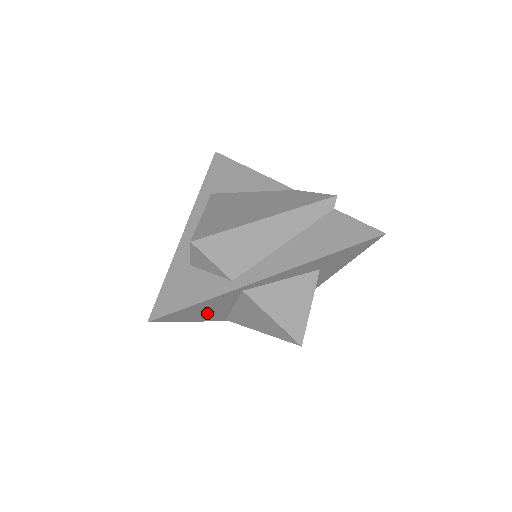
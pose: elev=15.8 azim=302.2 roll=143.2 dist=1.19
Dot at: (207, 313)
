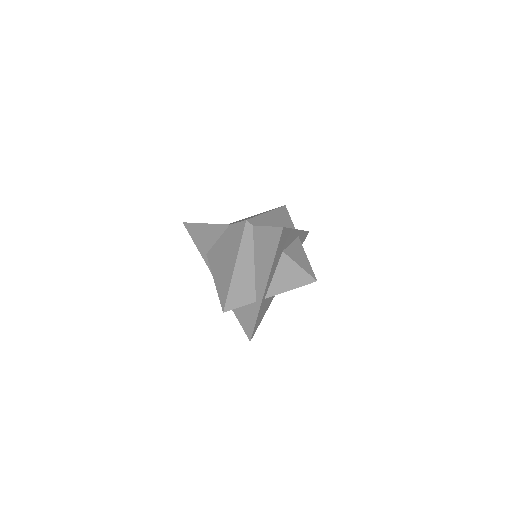
Dot at: (267, 306)
